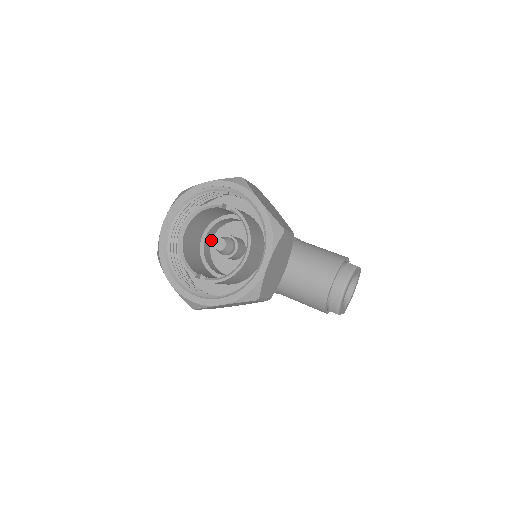
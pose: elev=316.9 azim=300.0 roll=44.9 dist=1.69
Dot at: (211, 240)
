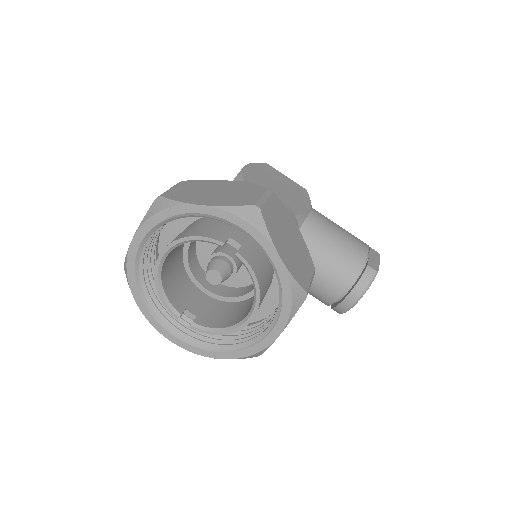
Dot at: occluded
